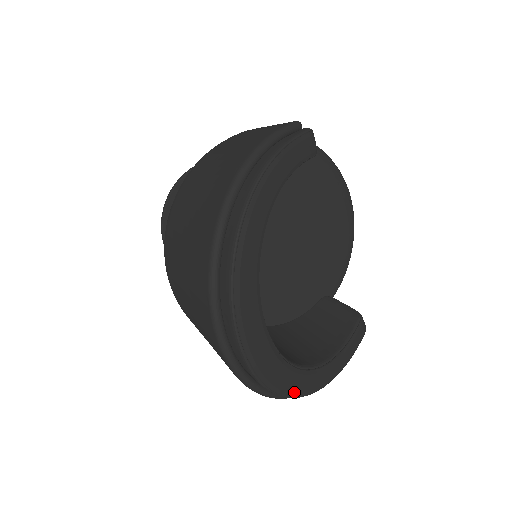
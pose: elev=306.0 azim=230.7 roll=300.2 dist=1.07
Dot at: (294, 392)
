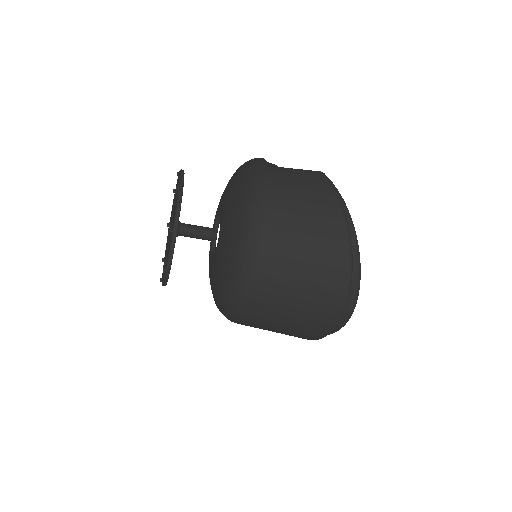
Dot at: occluded
